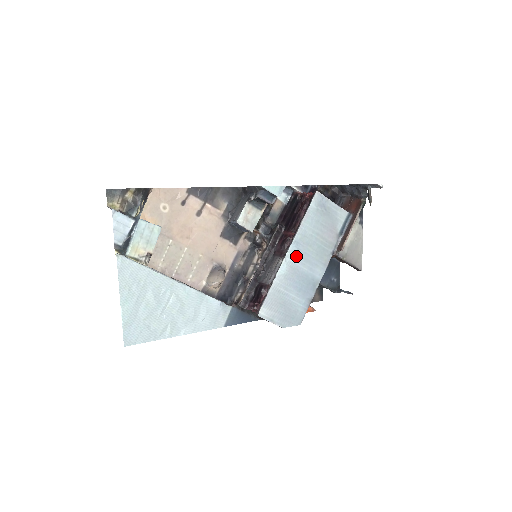
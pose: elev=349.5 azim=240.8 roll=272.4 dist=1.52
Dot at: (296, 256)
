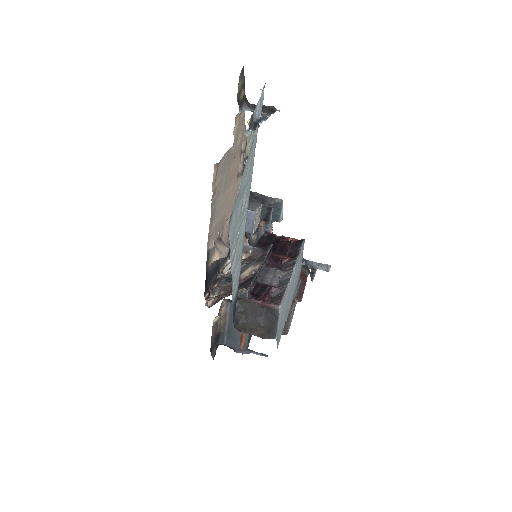
Dot at: (293, 277)
